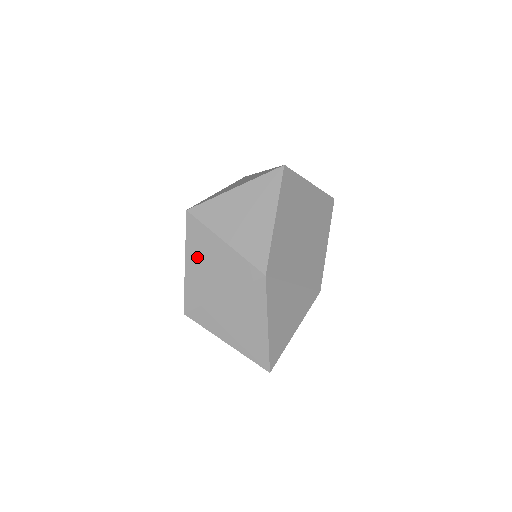
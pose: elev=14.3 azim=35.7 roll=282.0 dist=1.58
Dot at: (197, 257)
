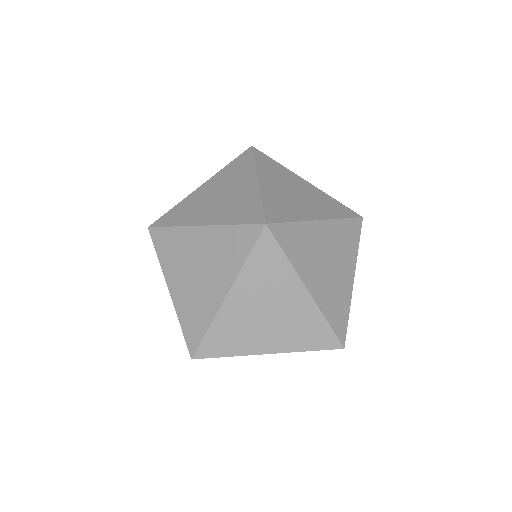
Dot at: occluded
